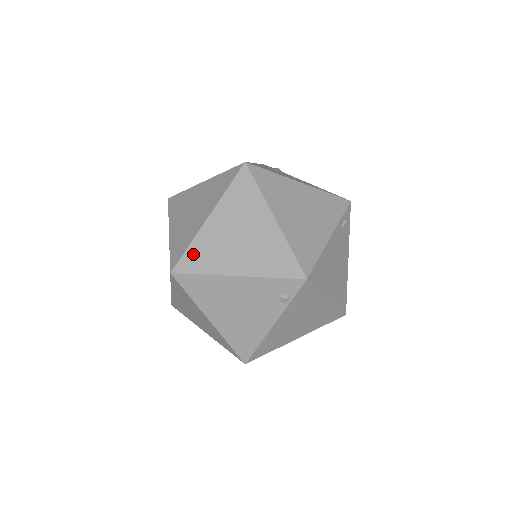
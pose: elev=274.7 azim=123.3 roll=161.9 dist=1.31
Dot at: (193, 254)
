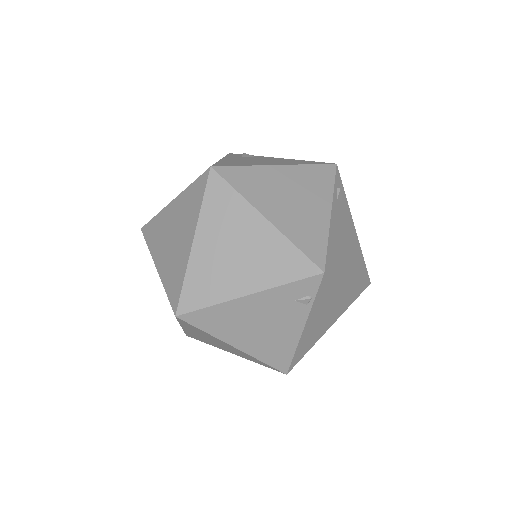
Dot at: (192, 288)
